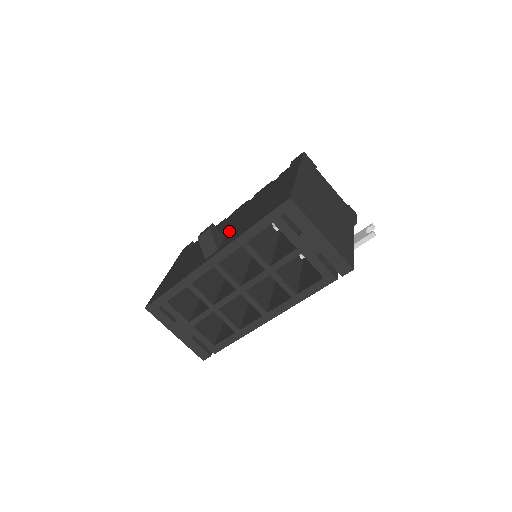
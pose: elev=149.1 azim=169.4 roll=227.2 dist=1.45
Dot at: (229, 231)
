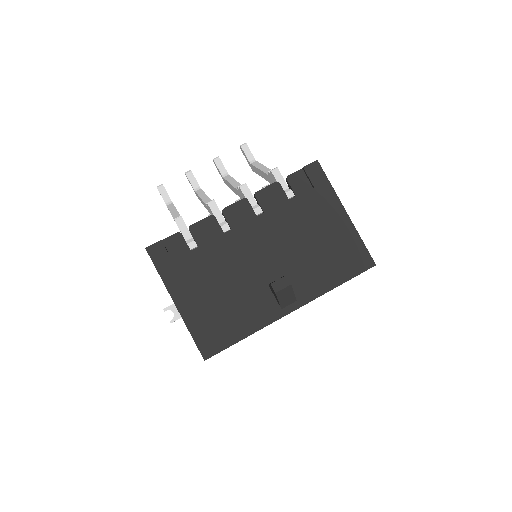
Dot at: (286, 270)
